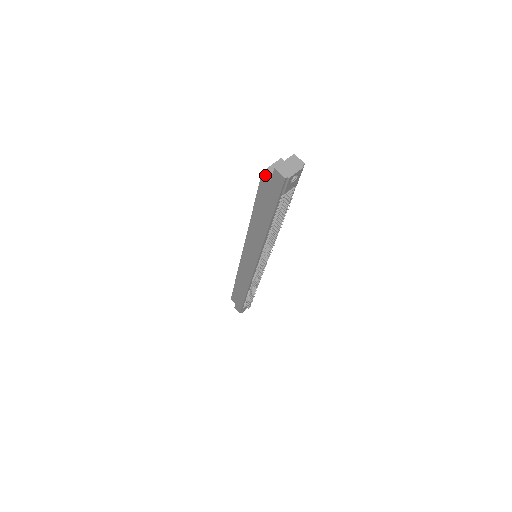
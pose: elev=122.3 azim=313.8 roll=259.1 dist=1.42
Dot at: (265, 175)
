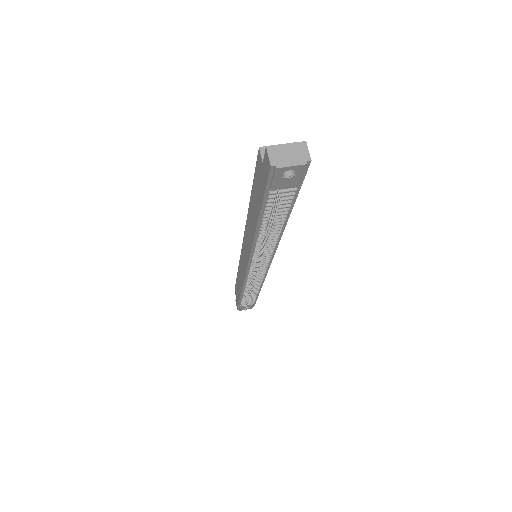
Dot at: (260, 153)
